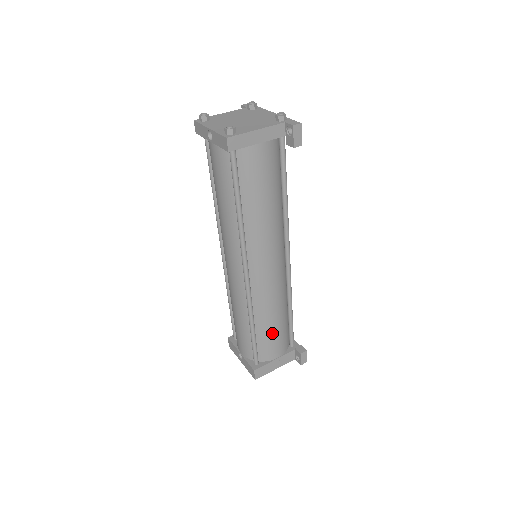
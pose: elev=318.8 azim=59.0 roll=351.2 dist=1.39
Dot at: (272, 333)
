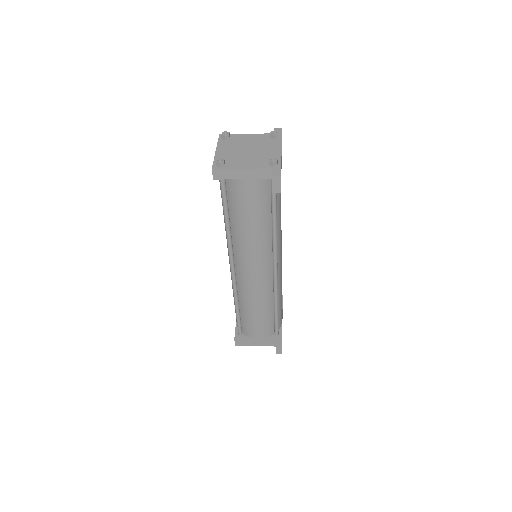
Dot at: (253, 320)
